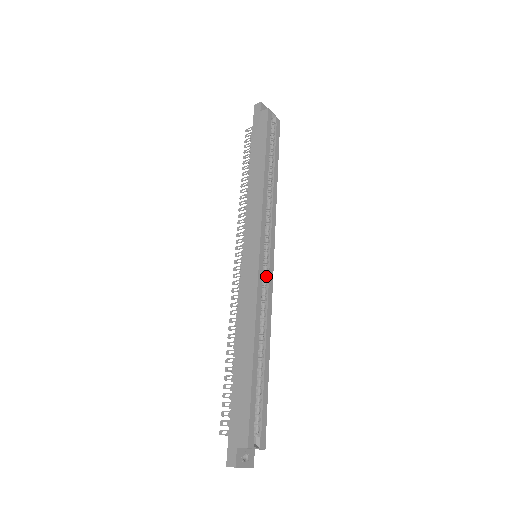
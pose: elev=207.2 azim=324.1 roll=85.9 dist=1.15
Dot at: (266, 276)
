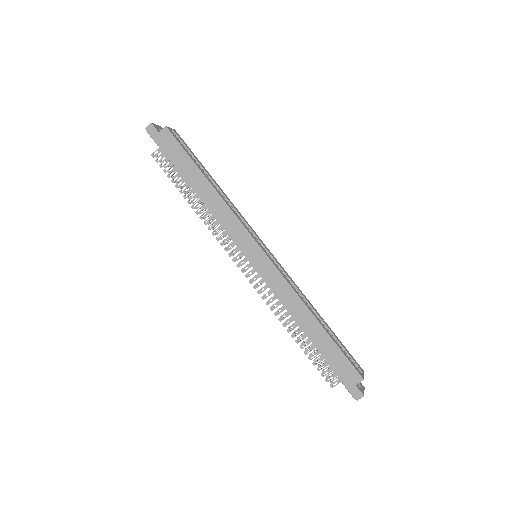
Dot at: (277, 265)
